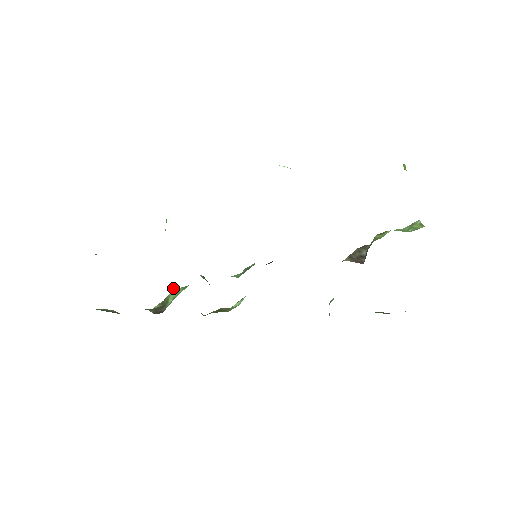
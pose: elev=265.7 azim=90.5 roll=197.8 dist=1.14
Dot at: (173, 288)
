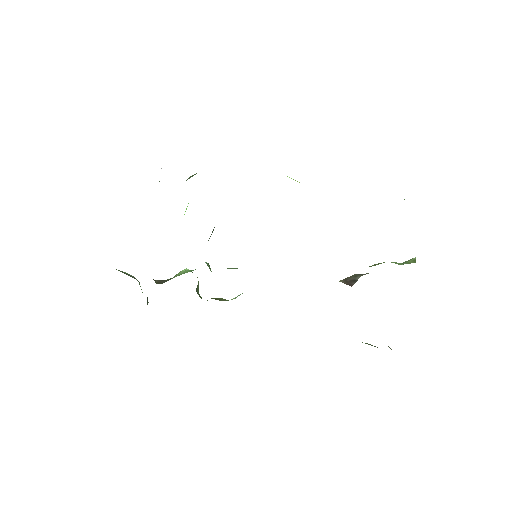
Dot at: (184, 269)
